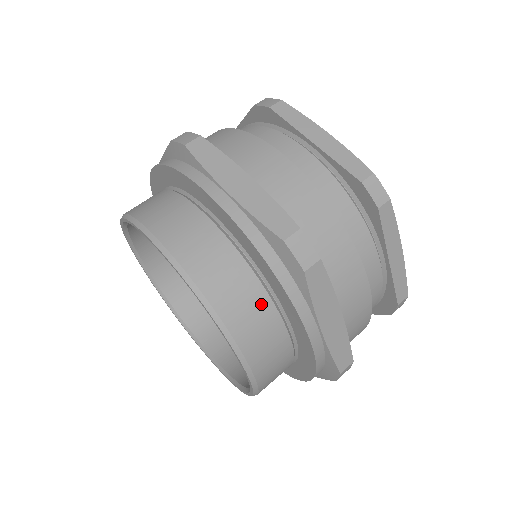
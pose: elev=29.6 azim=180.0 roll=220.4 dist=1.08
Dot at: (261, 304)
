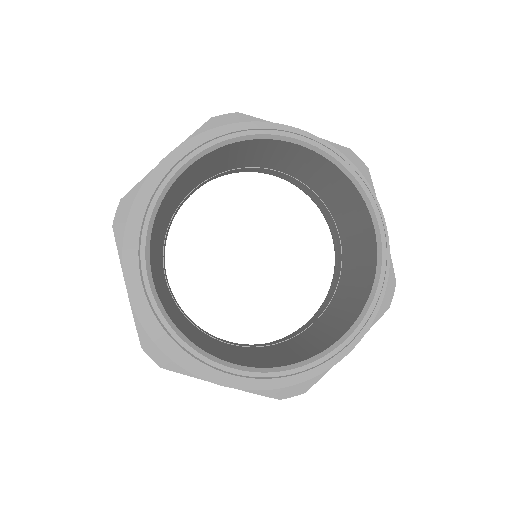
Dot at: occluded
